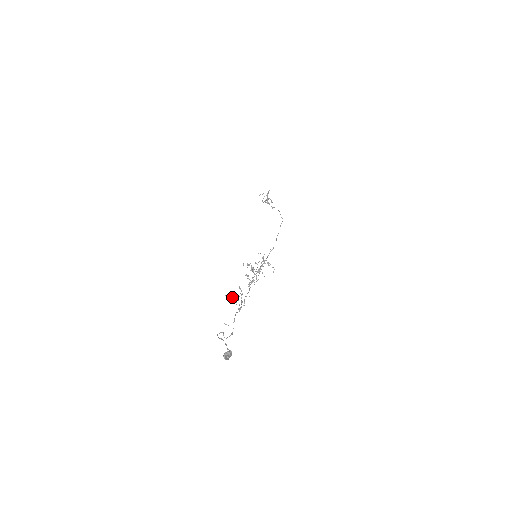
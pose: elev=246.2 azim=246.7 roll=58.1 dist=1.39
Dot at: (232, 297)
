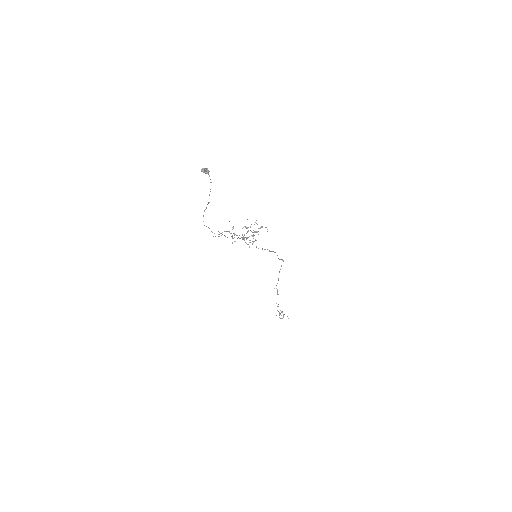
Dot at: (224, 231)
